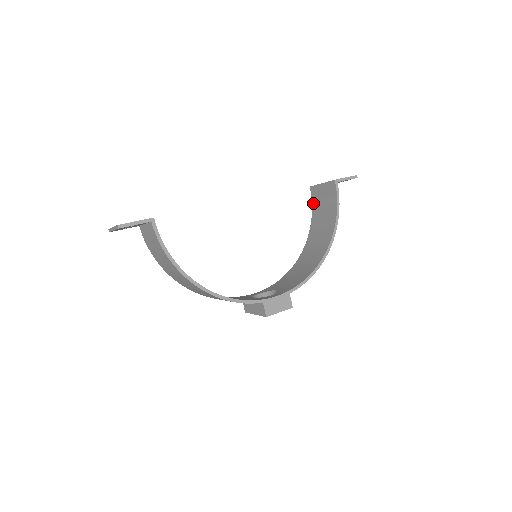
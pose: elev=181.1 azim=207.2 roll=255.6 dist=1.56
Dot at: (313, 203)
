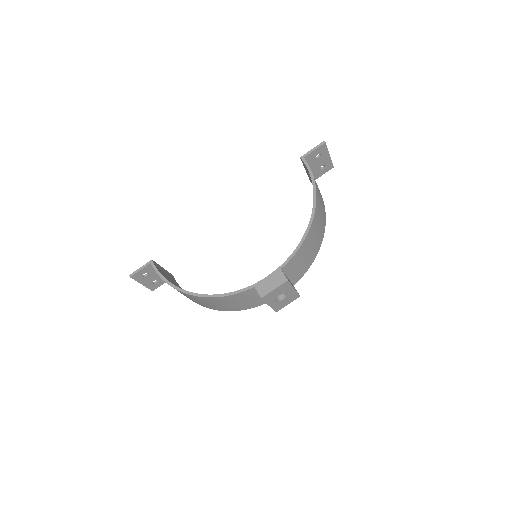
Dot at: occluded
